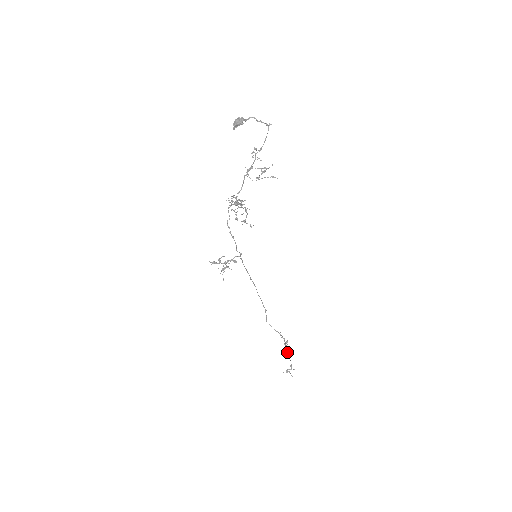
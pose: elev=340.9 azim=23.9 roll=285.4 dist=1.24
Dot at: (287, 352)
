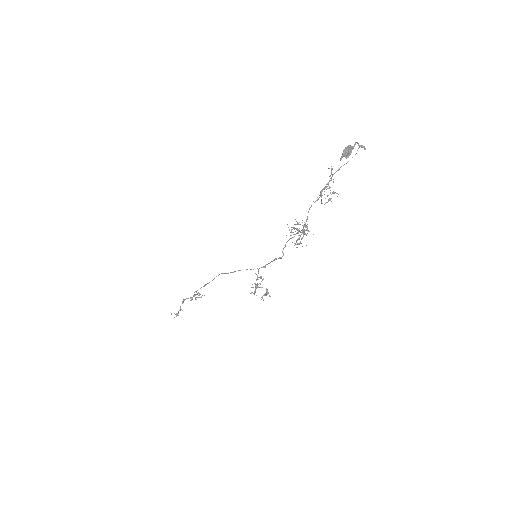
Dot at: occluded
